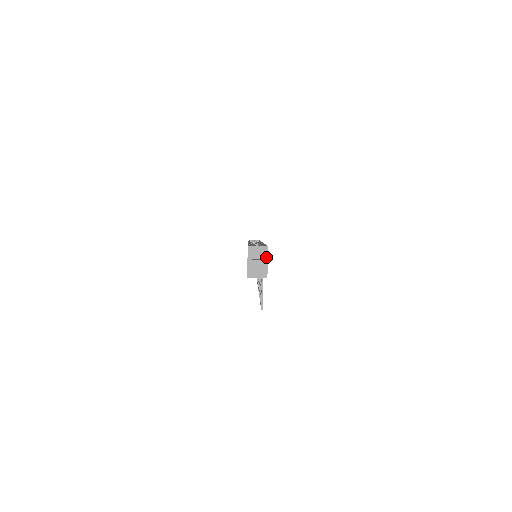
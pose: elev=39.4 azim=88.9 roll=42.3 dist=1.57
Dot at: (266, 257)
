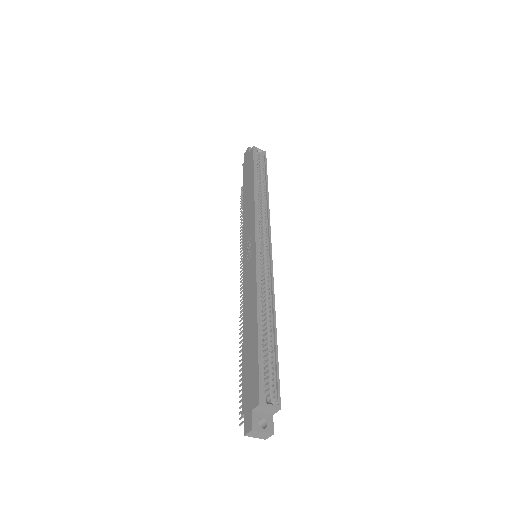
Dot at: (273, 414)
